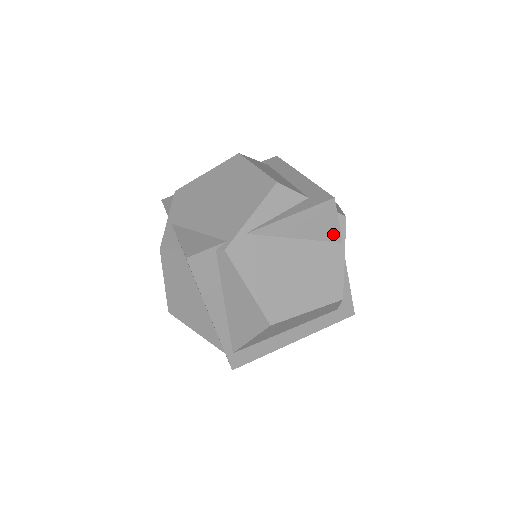
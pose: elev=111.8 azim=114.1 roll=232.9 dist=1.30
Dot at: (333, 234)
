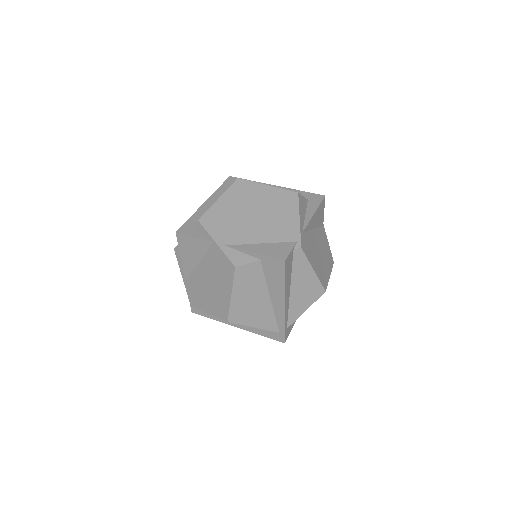
Dot at: (322, 221)
